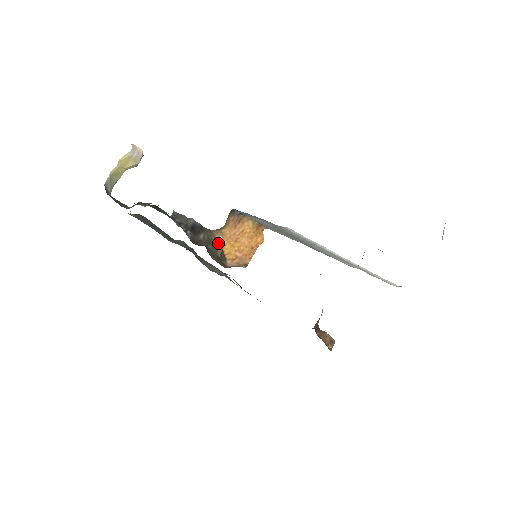
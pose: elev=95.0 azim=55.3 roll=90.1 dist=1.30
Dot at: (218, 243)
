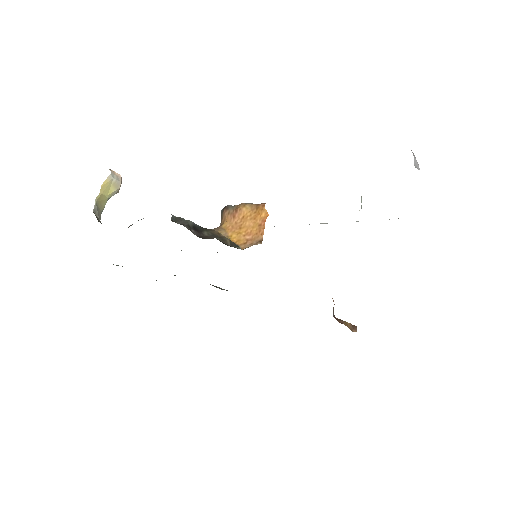
Dot at: (223, 236)
